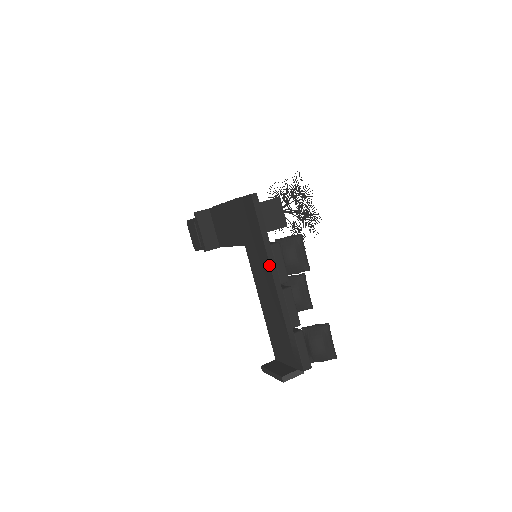
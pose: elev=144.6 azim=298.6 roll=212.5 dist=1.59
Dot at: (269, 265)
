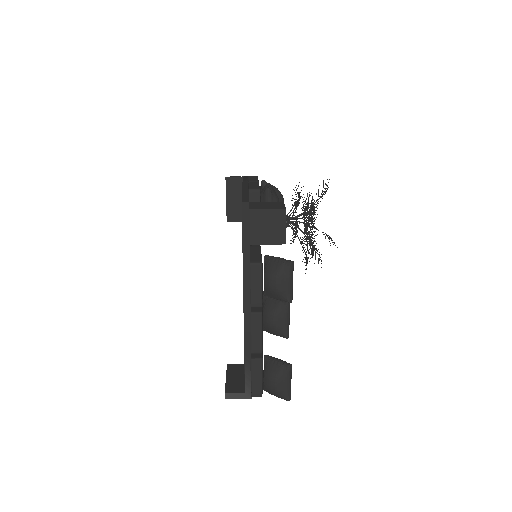
Dot at: (243, 283)
